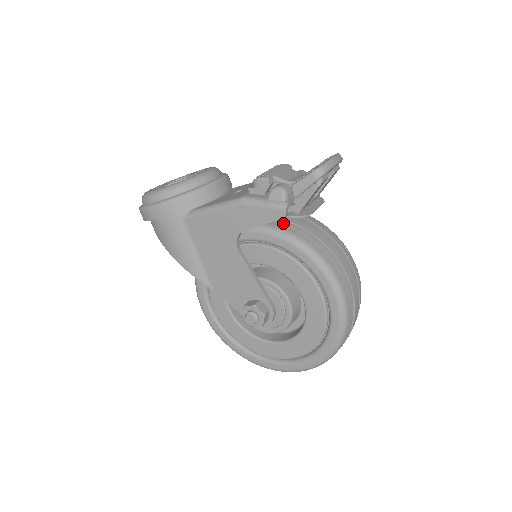
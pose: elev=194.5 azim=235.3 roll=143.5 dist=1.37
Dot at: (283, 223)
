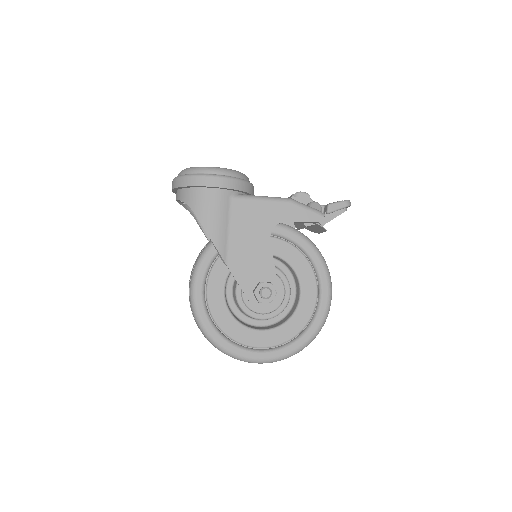
Dot at: occluded
